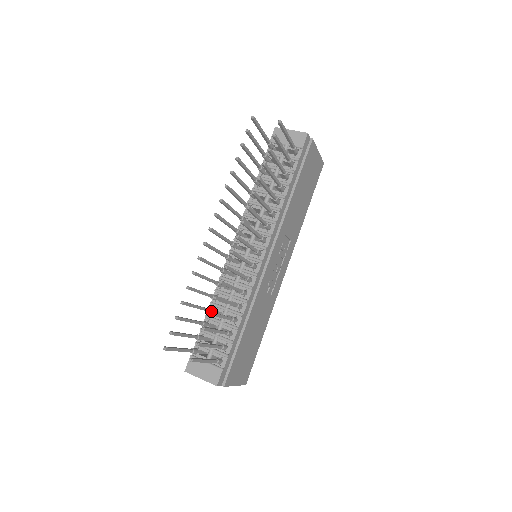
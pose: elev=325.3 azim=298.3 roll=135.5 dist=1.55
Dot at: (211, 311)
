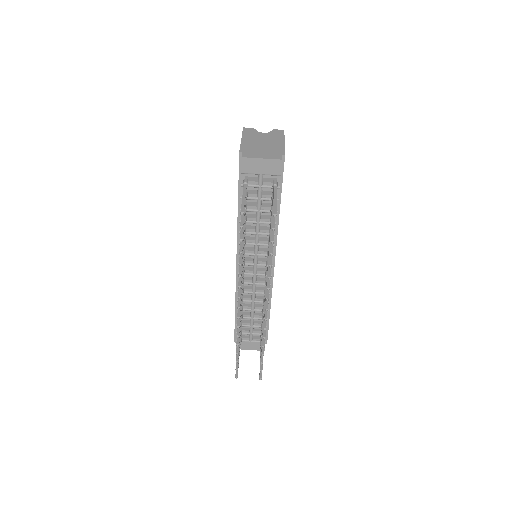
Dot at: (242, 317)
